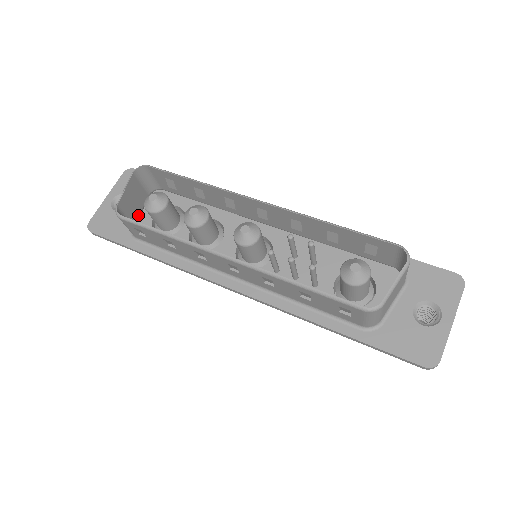
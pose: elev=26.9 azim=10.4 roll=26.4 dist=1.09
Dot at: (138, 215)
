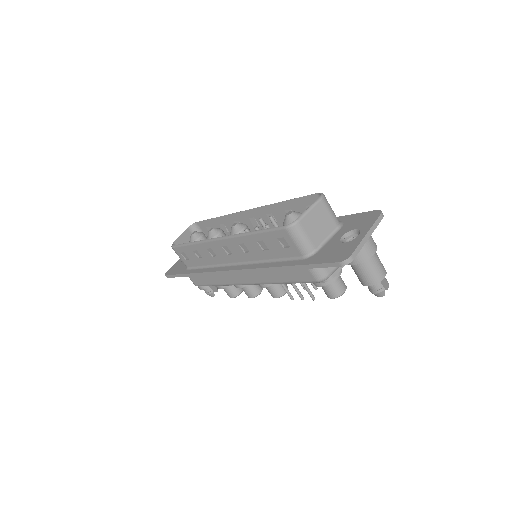
Dot at: occluded
